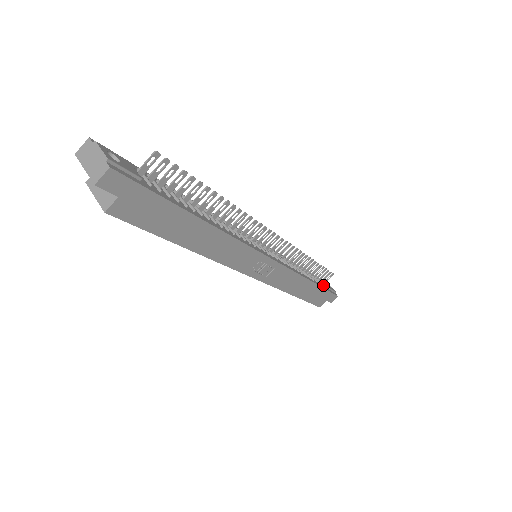
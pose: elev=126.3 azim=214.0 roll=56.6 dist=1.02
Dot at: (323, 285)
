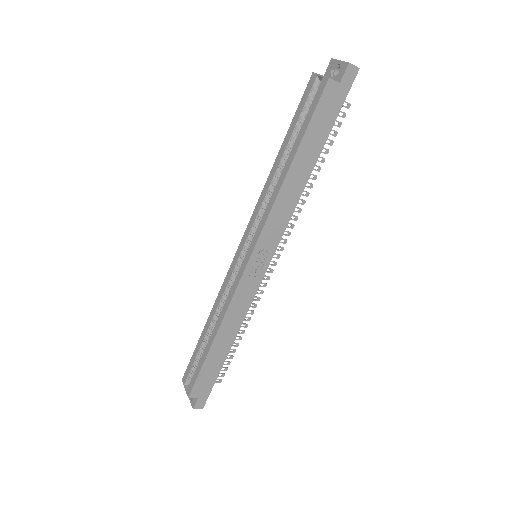
Dot at: occluded
